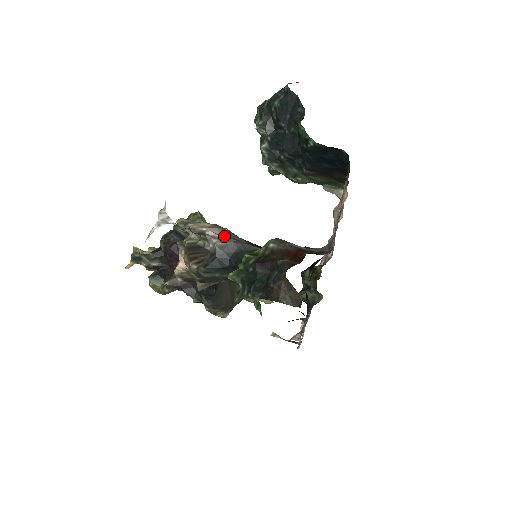
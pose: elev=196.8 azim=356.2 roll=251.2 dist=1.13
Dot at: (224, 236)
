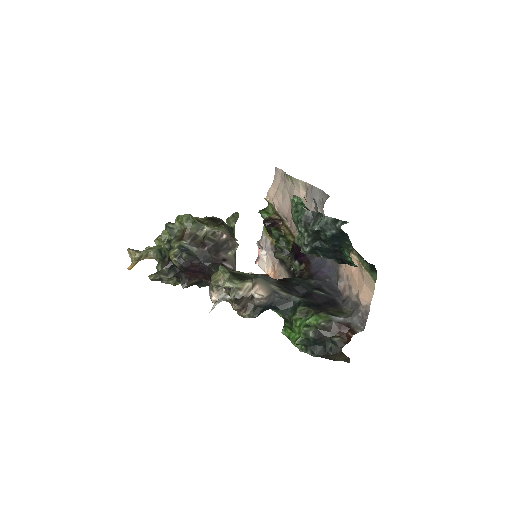
Dot at: (267, 294)
